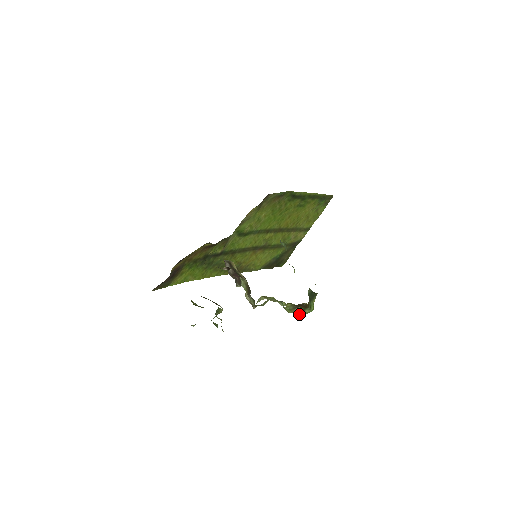
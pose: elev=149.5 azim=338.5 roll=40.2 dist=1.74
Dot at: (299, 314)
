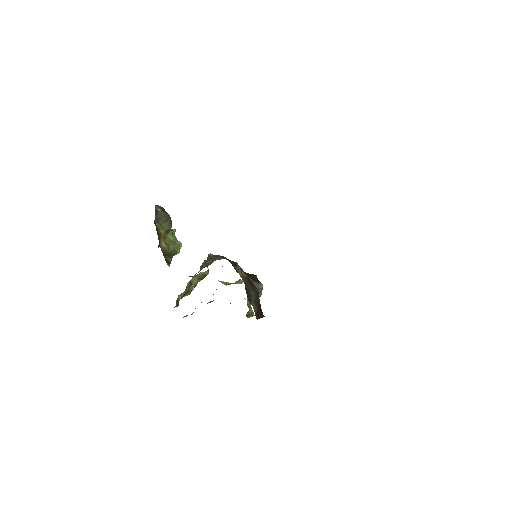
Dot at: occluded
